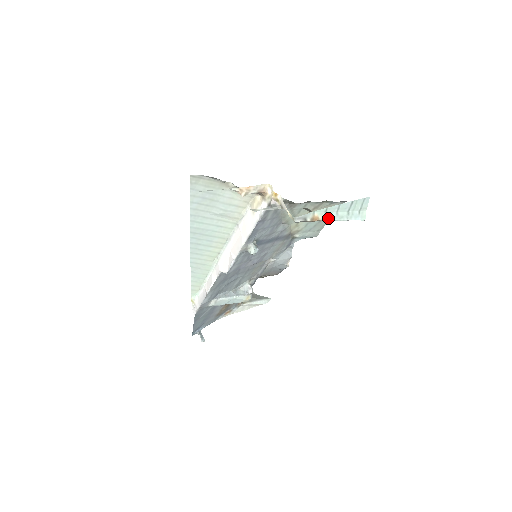
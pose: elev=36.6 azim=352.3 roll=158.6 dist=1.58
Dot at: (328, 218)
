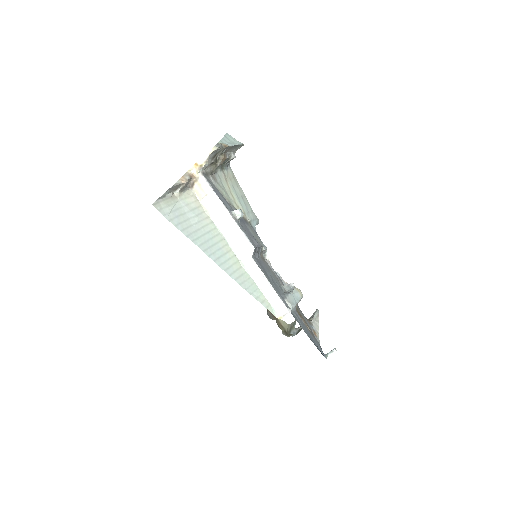
Dot at: (229, 145)
